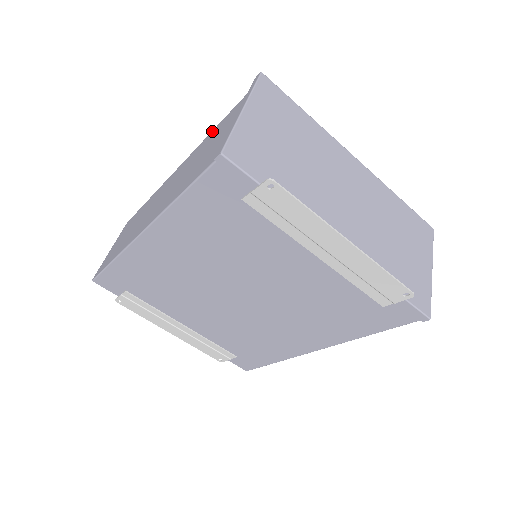
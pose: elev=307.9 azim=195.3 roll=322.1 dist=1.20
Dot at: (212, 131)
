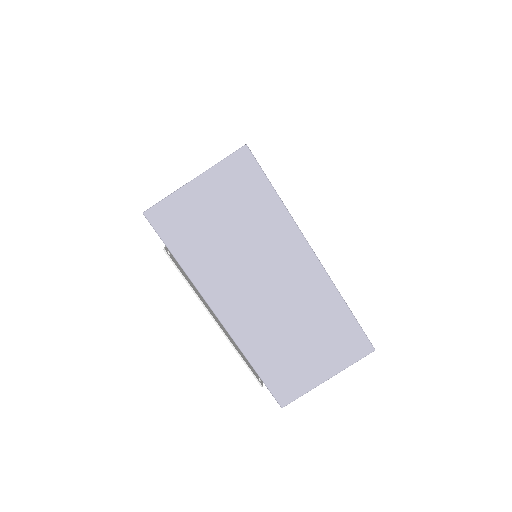
Dot at: occluded
